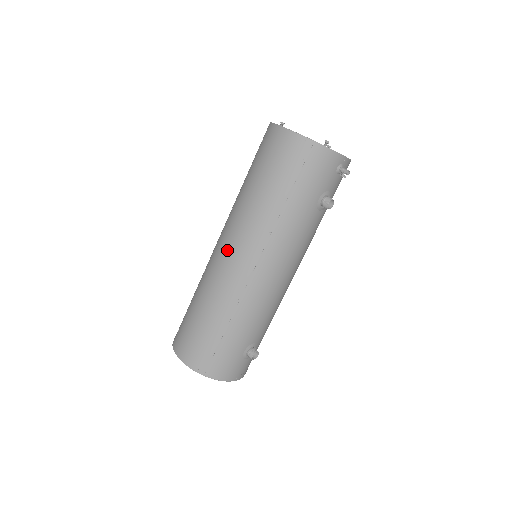
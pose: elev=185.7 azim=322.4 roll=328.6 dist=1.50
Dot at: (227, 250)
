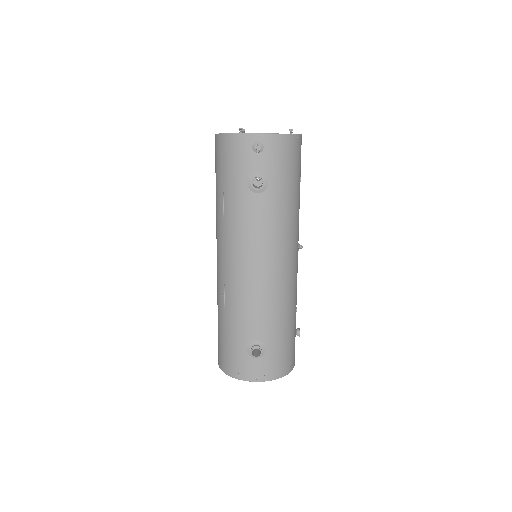
Dot at: occluded
